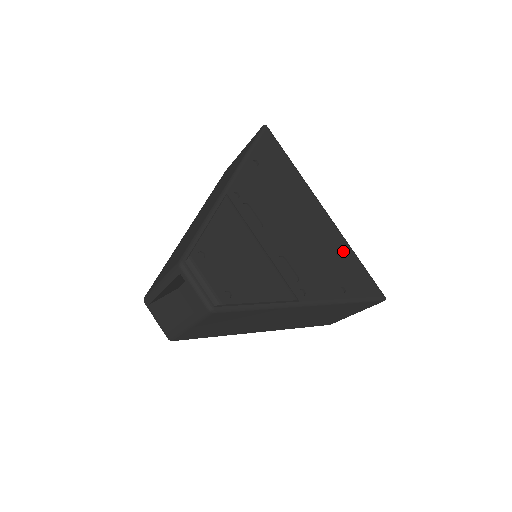
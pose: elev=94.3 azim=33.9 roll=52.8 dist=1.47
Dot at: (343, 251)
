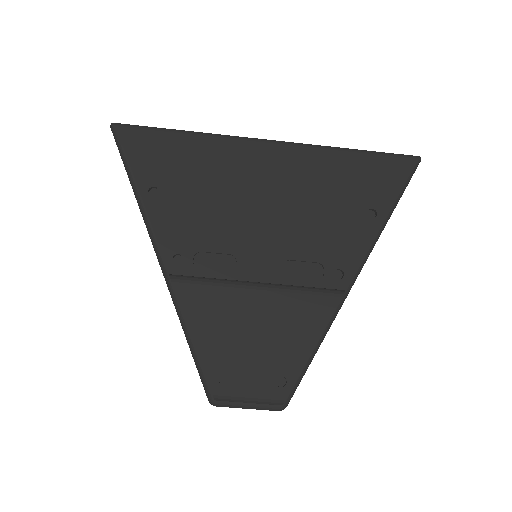
Dot at: (331, 165)
